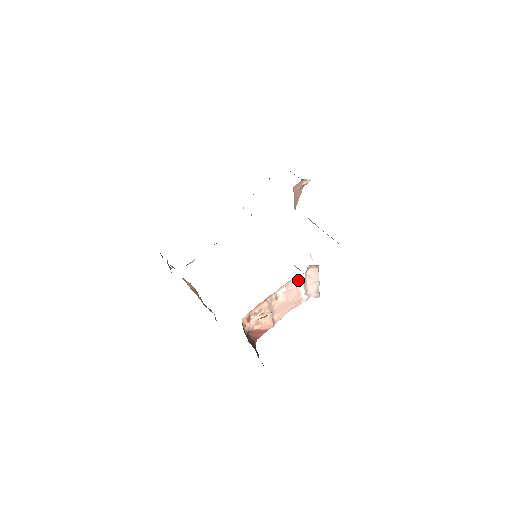
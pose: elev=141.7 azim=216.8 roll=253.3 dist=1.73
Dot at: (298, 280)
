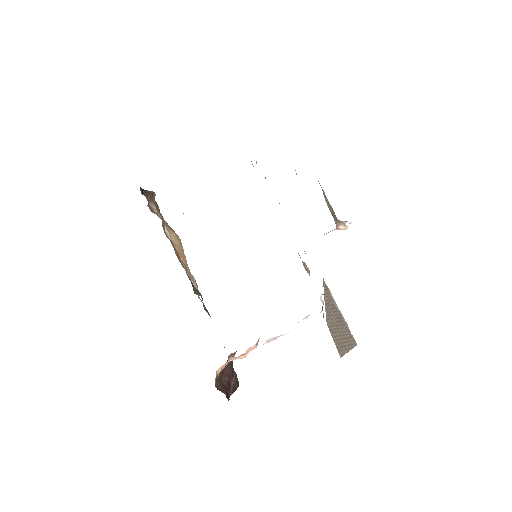
Dot at: occluded
